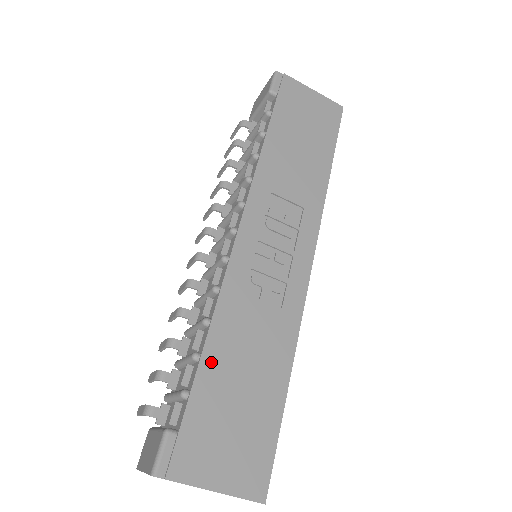
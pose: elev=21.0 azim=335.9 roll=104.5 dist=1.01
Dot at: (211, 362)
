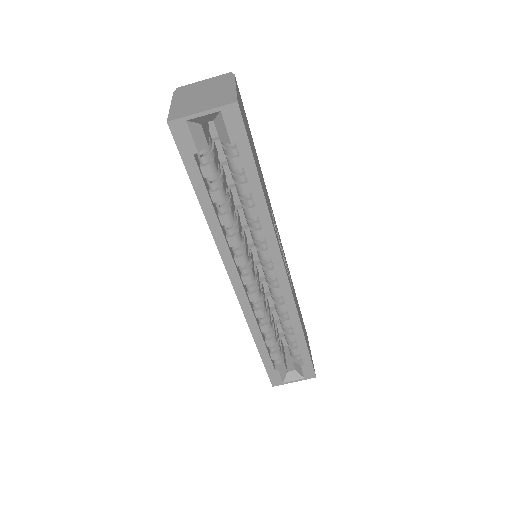
Dot at: occluded
